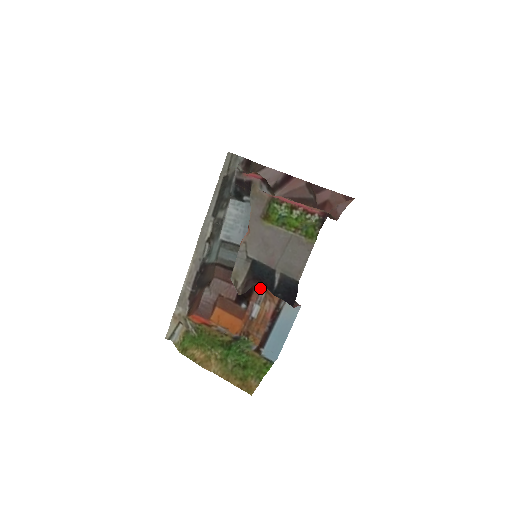
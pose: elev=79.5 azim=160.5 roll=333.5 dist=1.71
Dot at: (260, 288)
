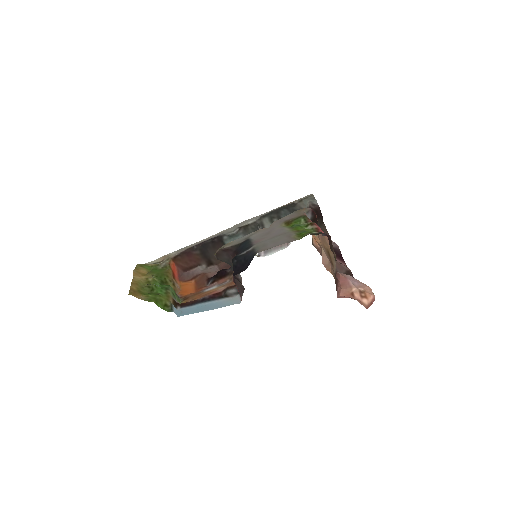
Dot at: occluded
